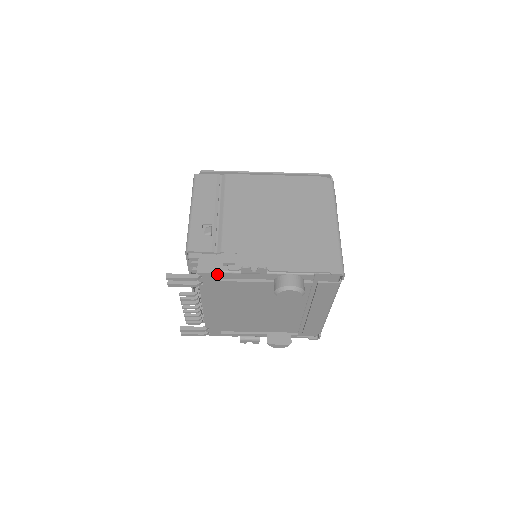
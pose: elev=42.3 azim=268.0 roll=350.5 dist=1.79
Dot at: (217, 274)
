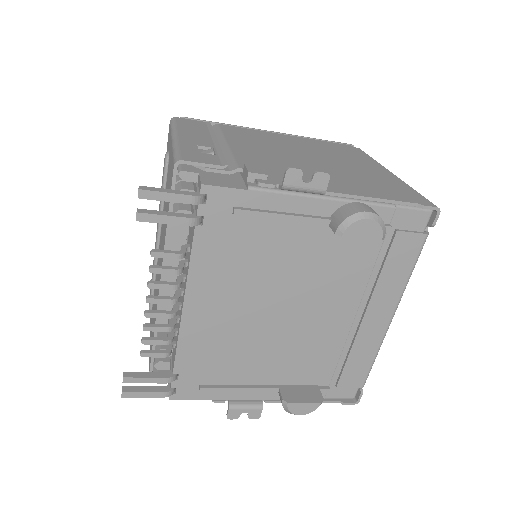
Dot at: (236, 192)
